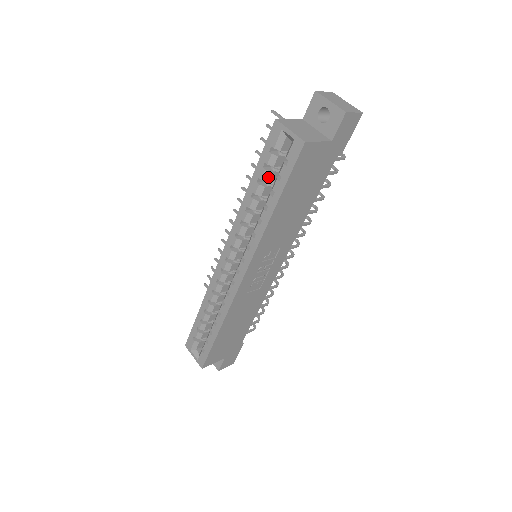
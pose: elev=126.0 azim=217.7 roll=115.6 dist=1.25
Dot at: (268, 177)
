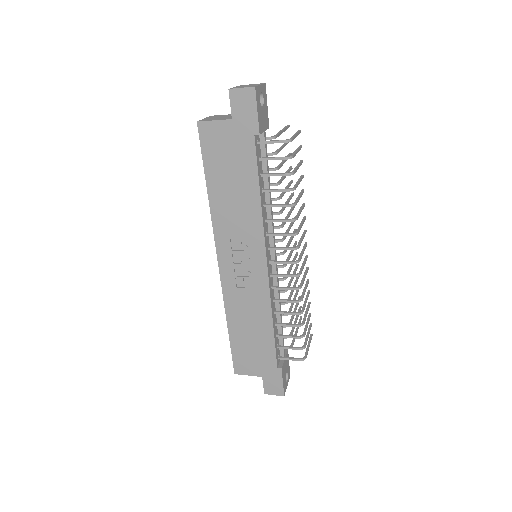
Dot at: occluded
